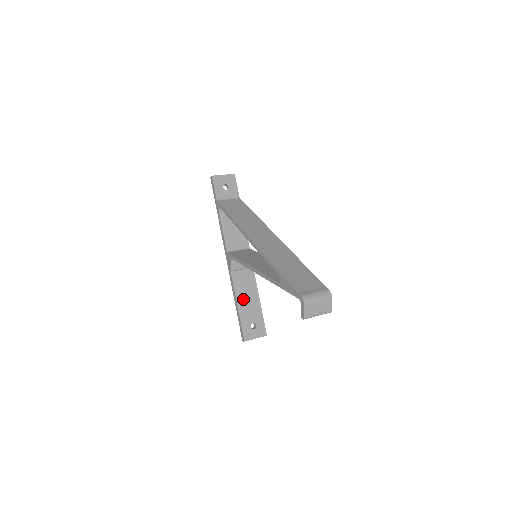
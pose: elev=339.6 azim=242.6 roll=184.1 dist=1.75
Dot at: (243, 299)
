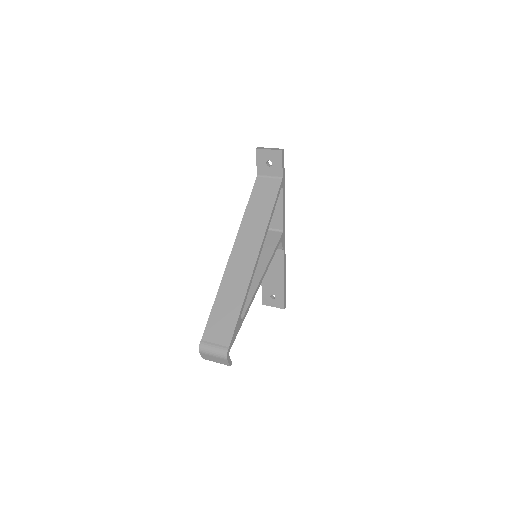
Dot at: (268, 272)
